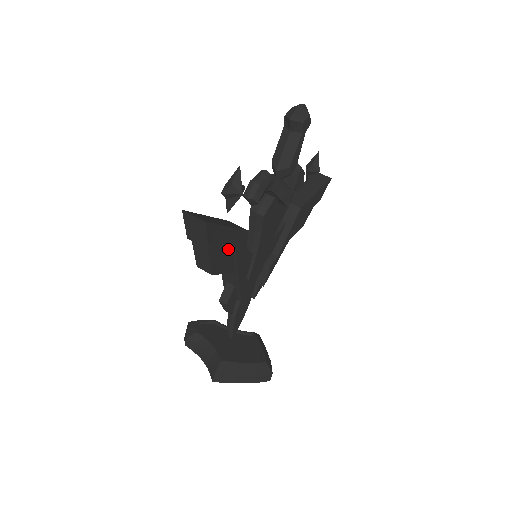
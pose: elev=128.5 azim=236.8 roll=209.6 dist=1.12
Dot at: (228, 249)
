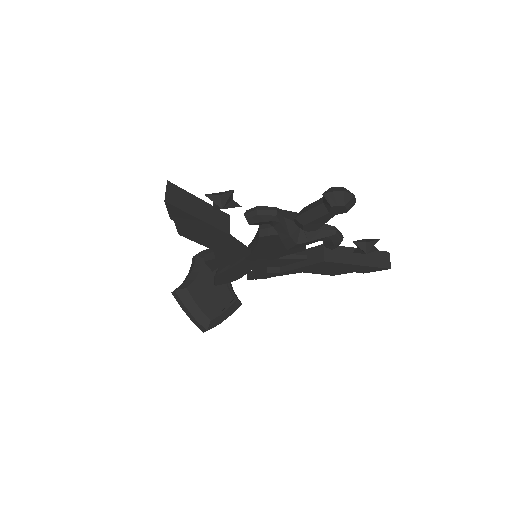
Dot at: (203, 231)
